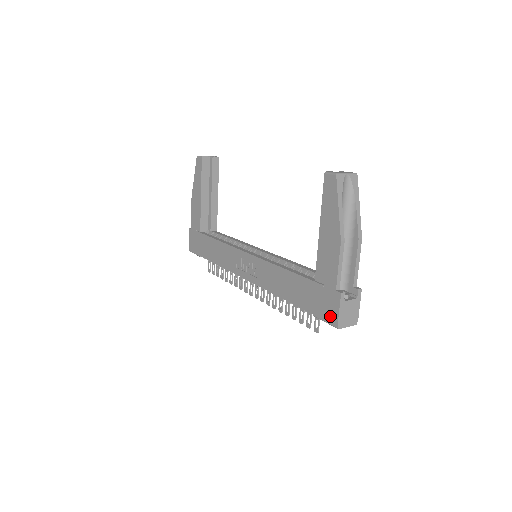
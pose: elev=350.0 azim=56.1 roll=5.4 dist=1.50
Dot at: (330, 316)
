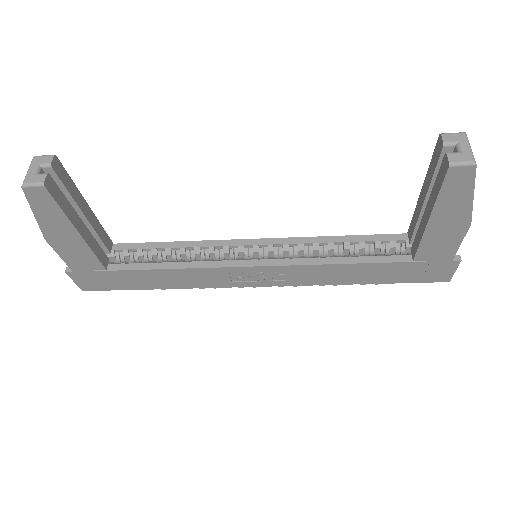
Dot at: (439, 278)
